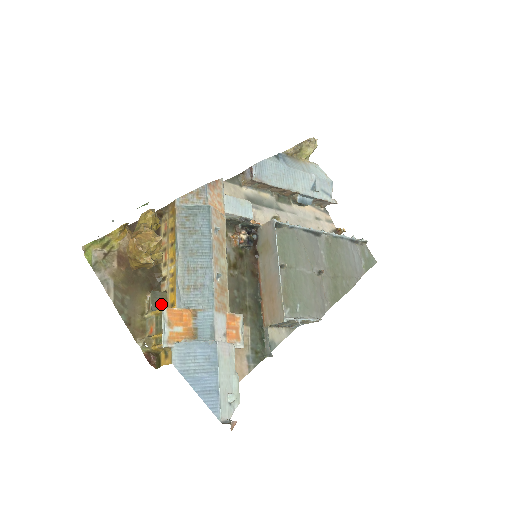
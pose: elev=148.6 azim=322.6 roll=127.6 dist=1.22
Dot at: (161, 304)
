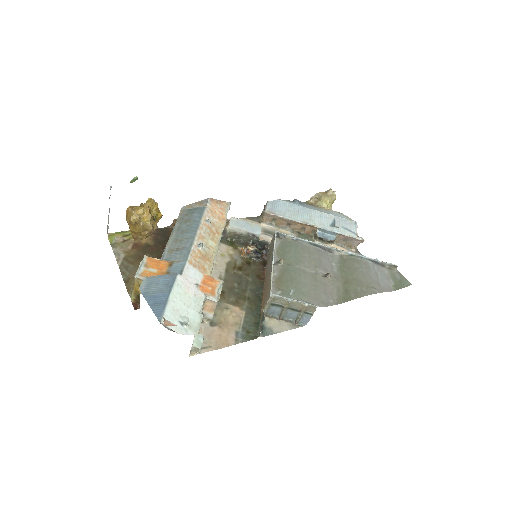
Dot at: occluded
